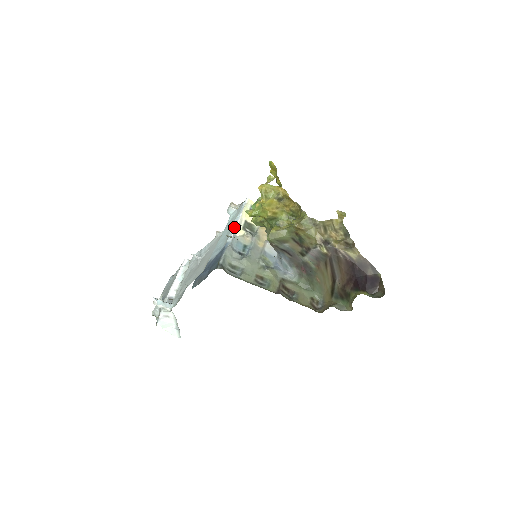
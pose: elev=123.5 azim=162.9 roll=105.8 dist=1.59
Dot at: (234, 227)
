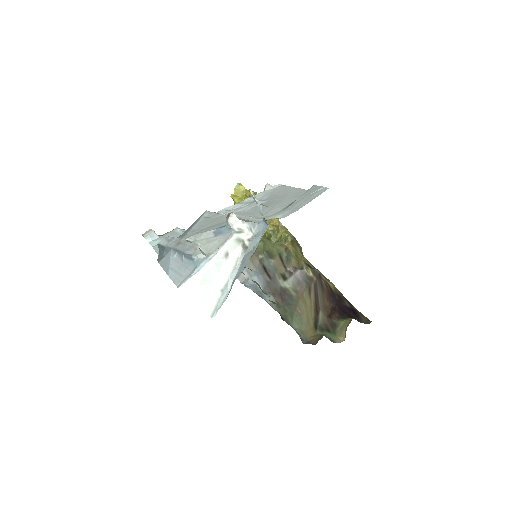
Dot at: occluded
